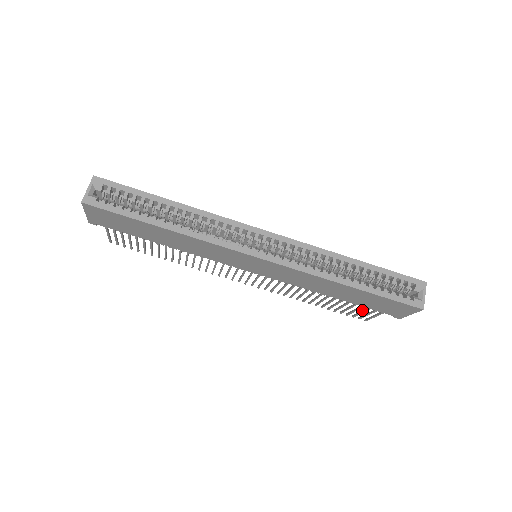
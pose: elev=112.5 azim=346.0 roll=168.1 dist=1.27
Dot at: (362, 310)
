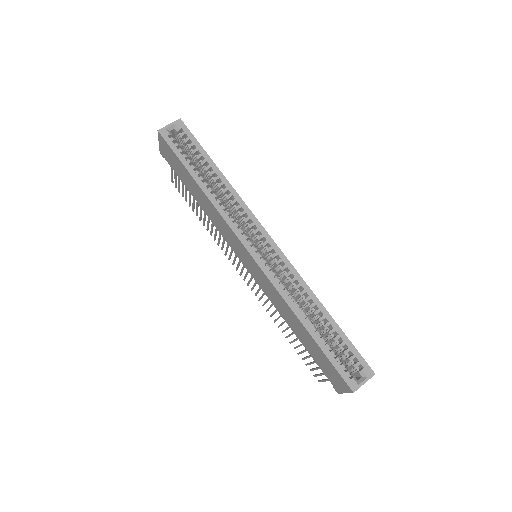
Dot at: (317, 367)
